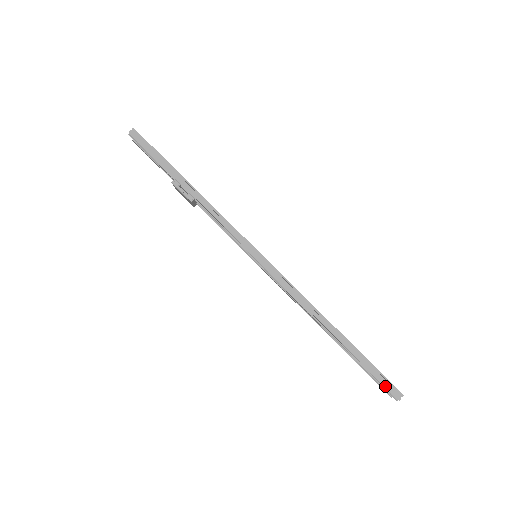
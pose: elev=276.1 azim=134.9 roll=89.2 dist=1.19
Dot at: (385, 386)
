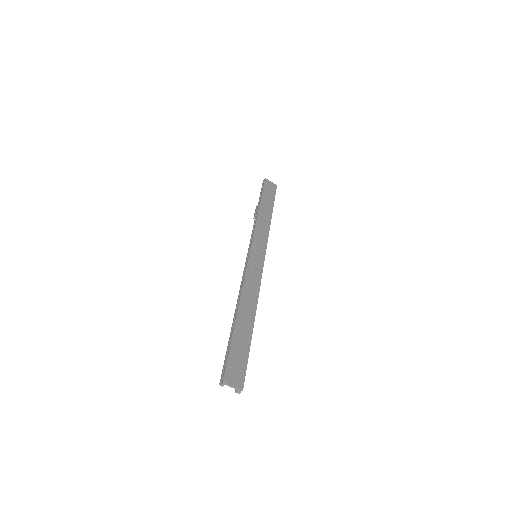
Dot at: (223, 368)
